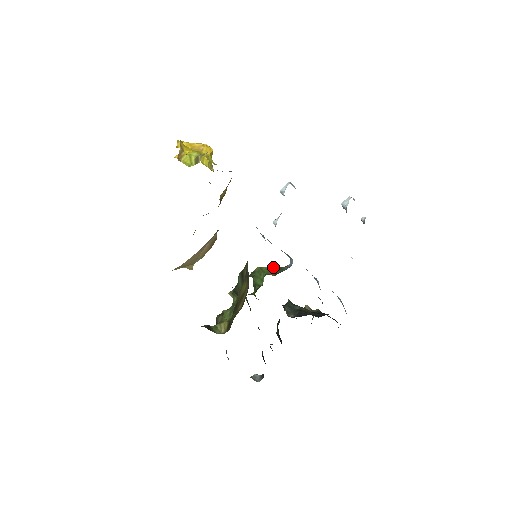
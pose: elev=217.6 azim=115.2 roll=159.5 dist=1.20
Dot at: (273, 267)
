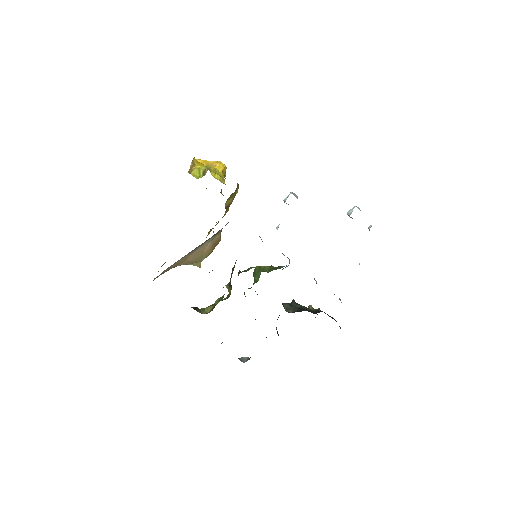
Dot at: (271, 266)
